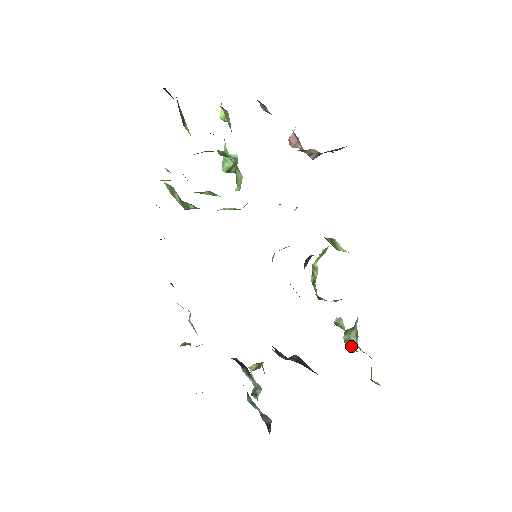
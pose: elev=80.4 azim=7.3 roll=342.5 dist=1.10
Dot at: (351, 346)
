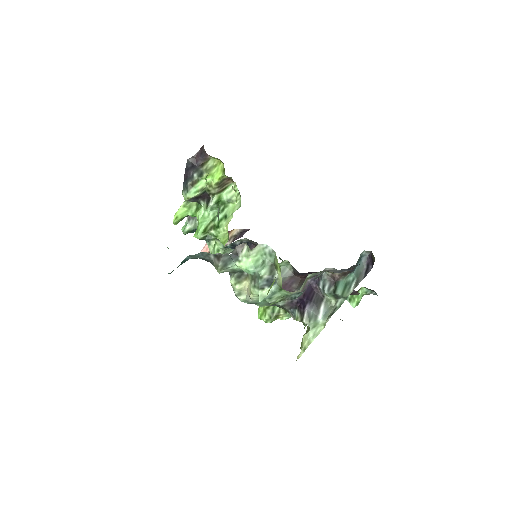
Dot at: occluded
